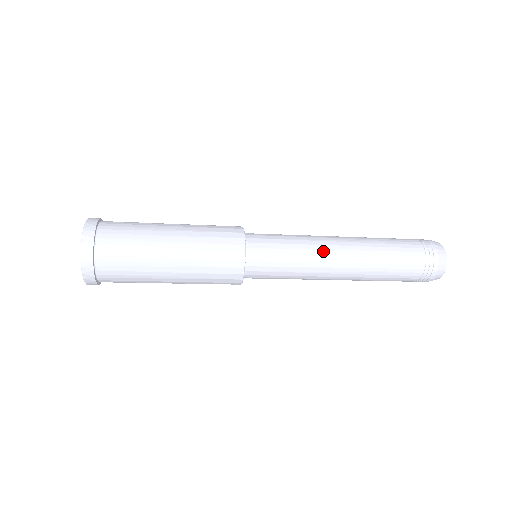
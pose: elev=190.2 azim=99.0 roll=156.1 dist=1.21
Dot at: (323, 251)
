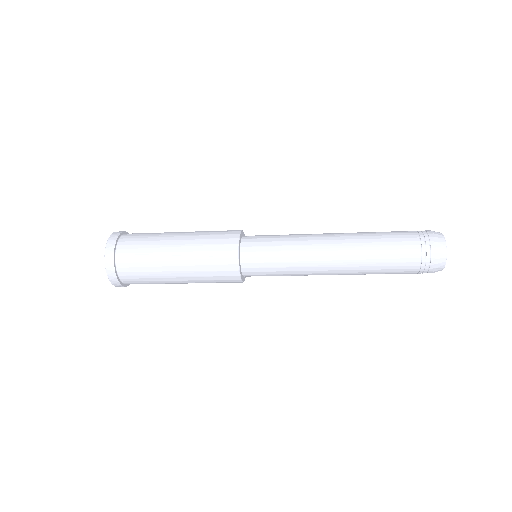
Dot at: (313, 246)
